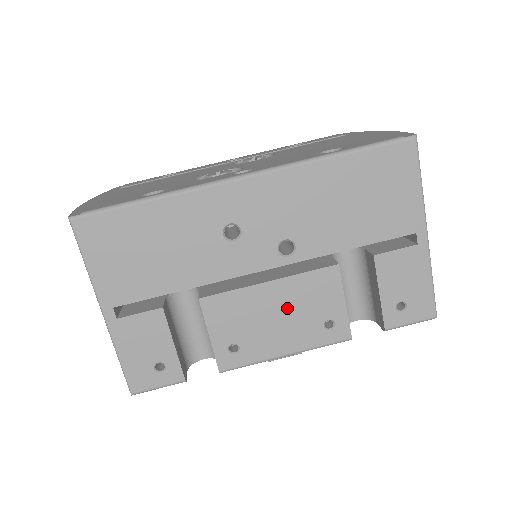
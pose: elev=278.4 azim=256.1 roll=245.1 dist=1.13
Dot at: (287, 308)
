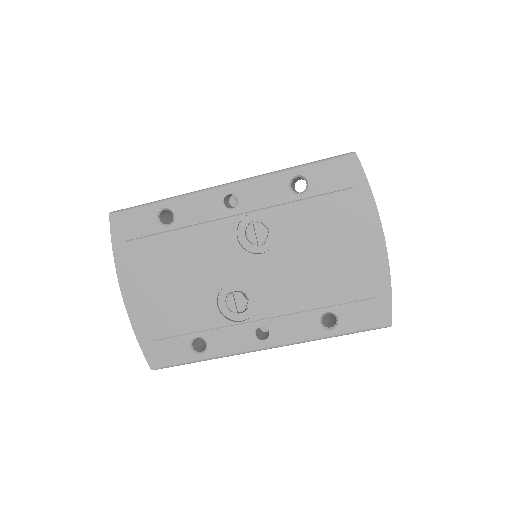
Dot at: occluded
